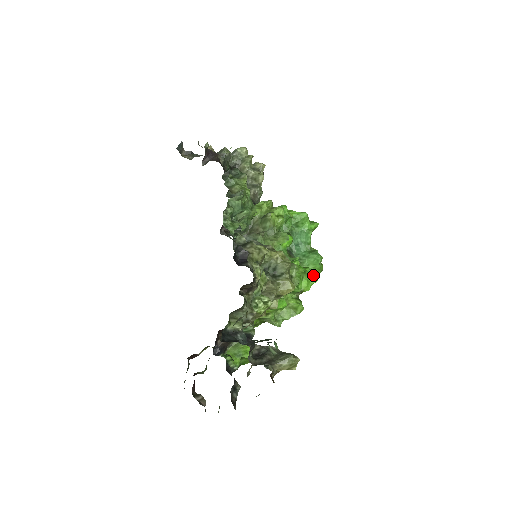
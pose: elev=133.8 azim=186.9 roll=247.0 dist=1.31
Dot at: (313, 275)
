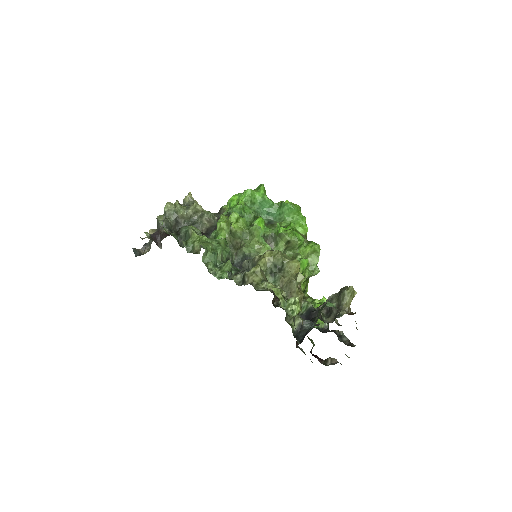
Dot at: (299, 218)
